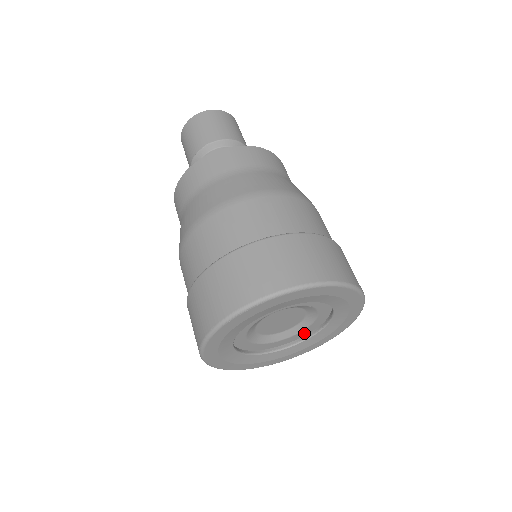
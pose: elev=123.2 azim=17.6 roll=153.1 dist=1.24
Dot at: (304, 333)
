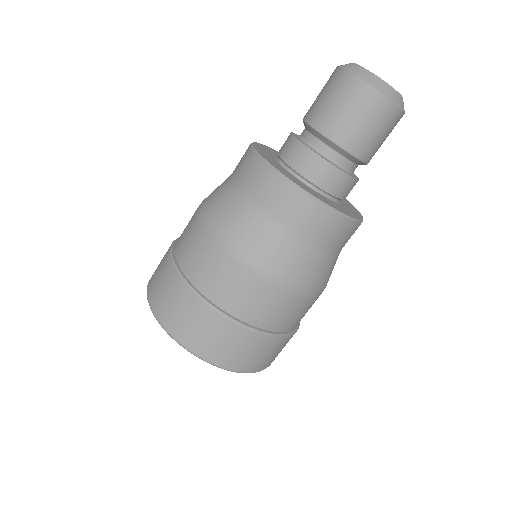
Dot at: occluded
